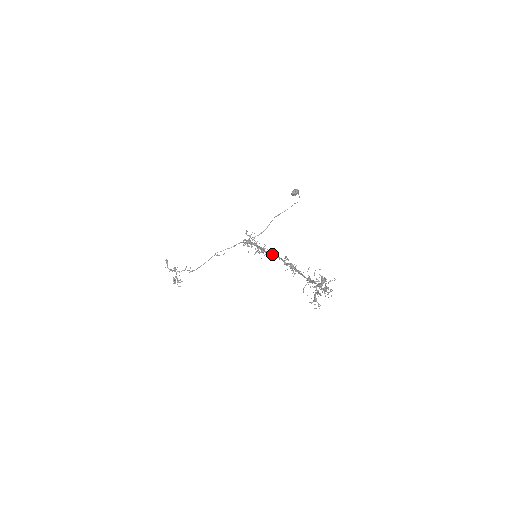
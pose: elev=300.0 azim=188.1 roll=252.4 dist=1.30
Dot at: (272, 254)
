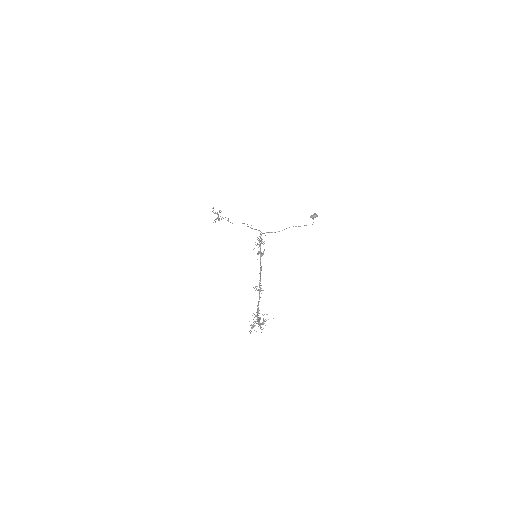
Dot at: (260, 268)
